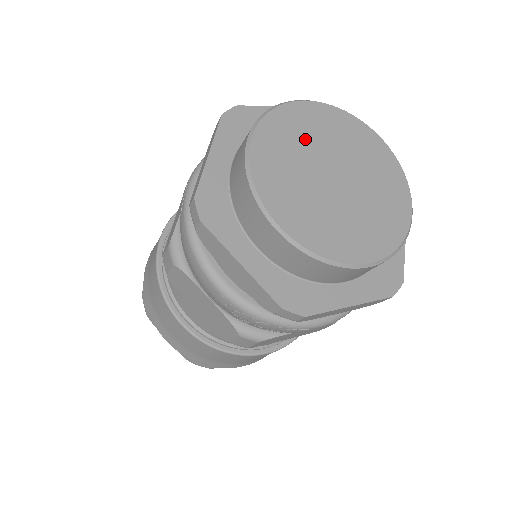
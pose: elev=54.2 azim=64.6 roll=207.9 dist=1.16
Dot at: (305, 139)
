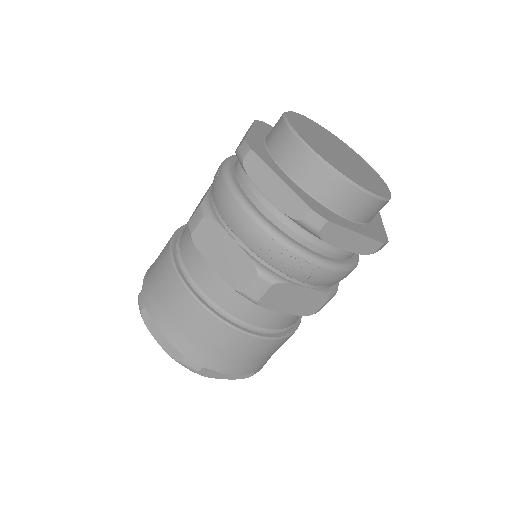
Dot at: (317, 131)
